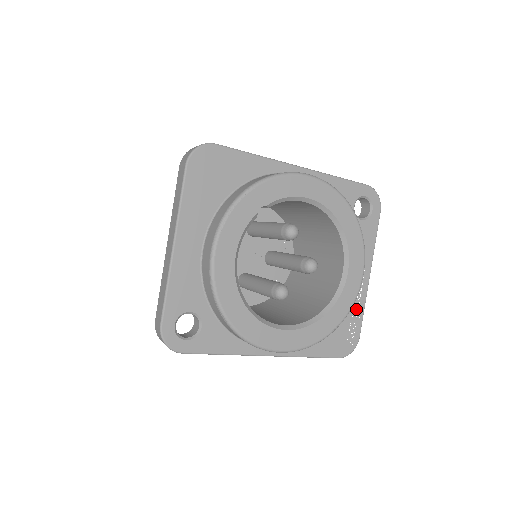
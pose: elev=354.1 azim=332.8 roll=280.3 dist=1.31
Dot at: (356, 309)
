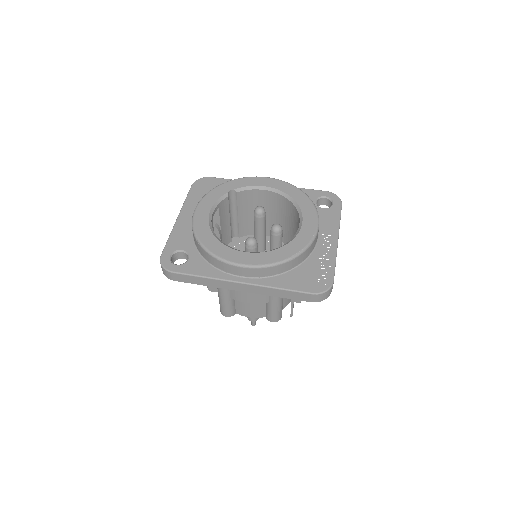
Dot at: (326, 261)
